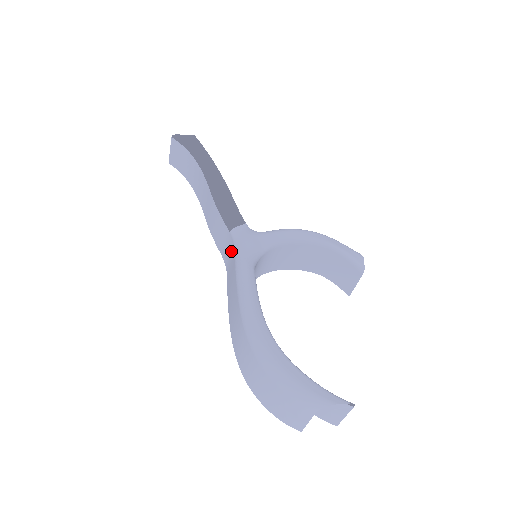
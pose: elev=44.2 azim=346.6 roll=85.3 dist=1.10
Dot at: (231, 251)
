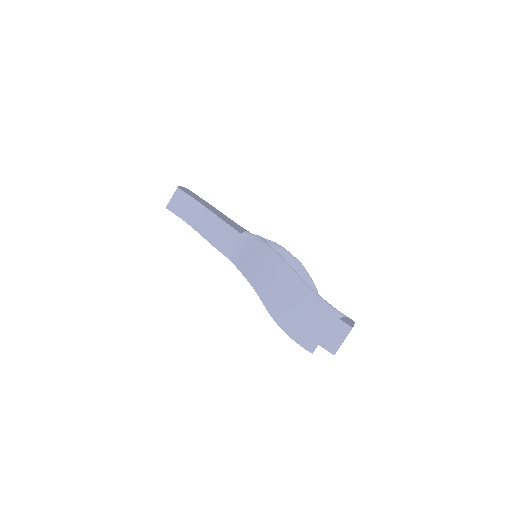
Dot at: (243, 245)
